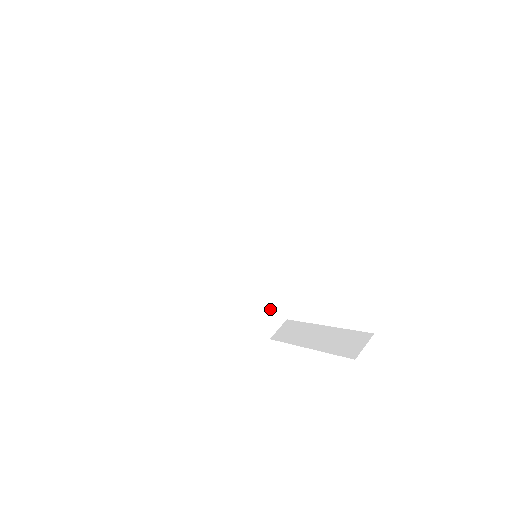
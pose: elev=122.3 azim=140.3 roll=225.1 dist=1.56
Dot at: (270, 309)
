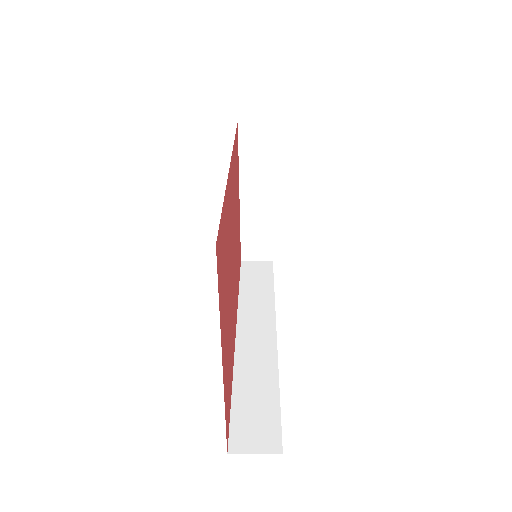
Dot at: (267, 418)
